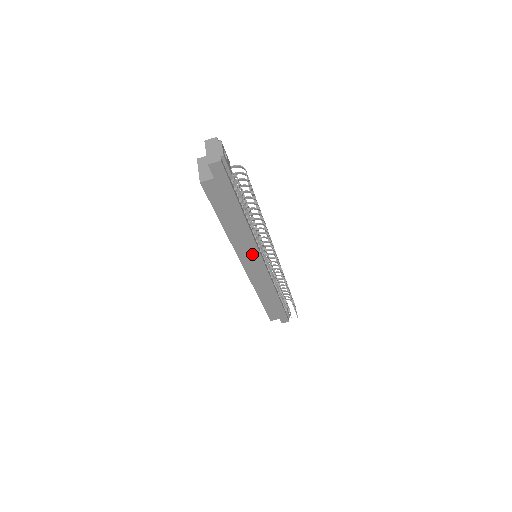
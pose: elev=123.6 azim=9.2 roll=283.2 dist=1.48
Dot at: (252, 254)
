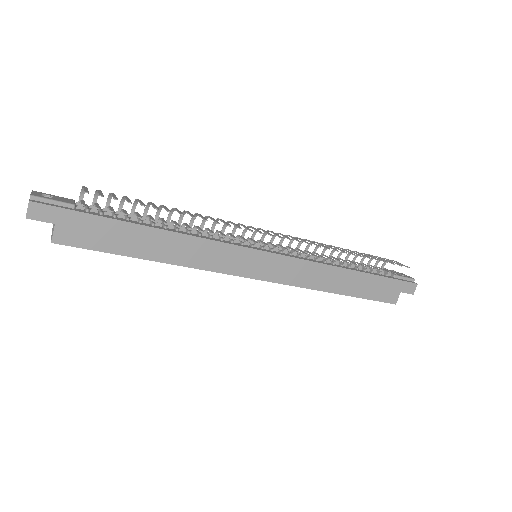
Dot at: (234, 256)
